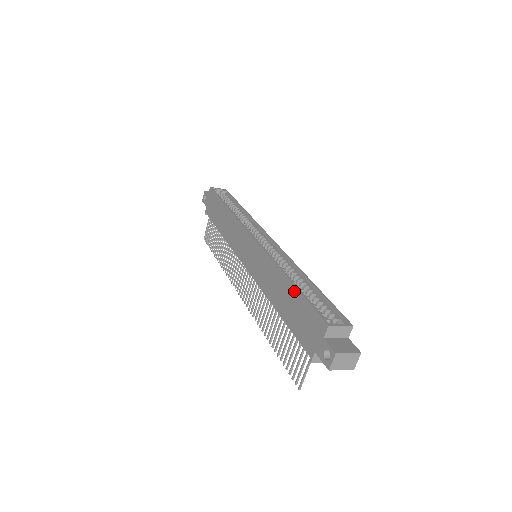
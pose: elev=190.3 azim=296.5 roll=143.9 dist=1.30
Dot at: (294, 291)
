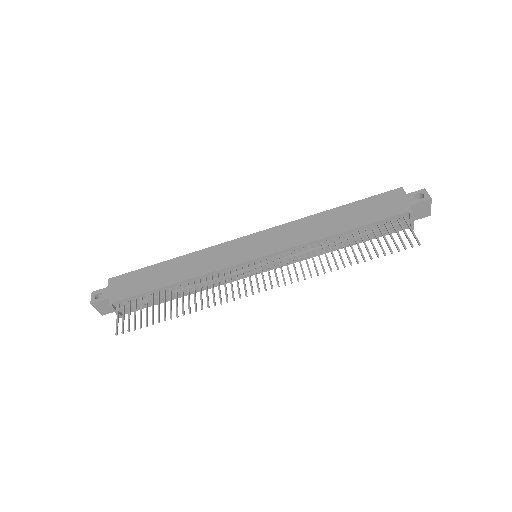
Dot at: (348, 206)
